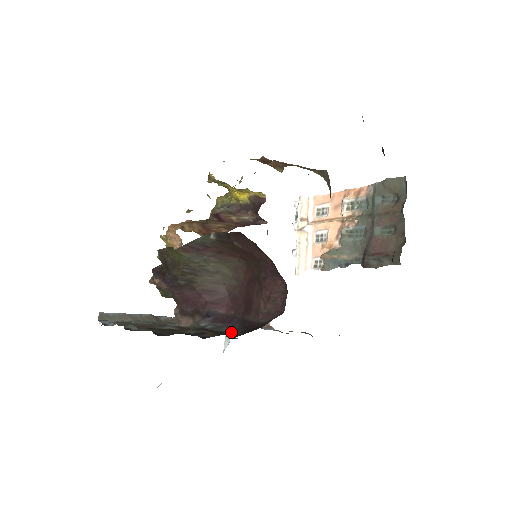
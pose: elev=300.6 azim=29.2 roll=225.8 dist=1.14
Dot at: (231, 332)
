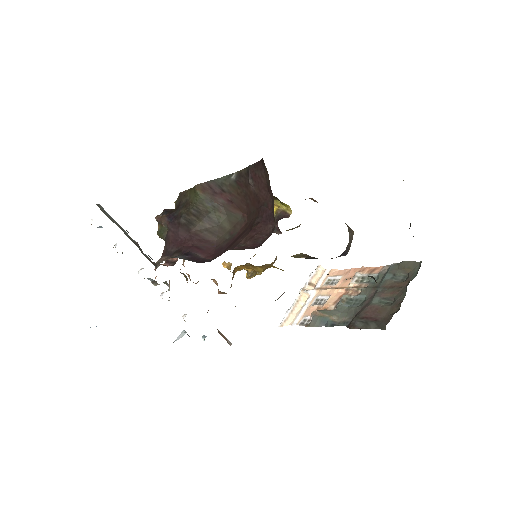
Dot at: occluded
